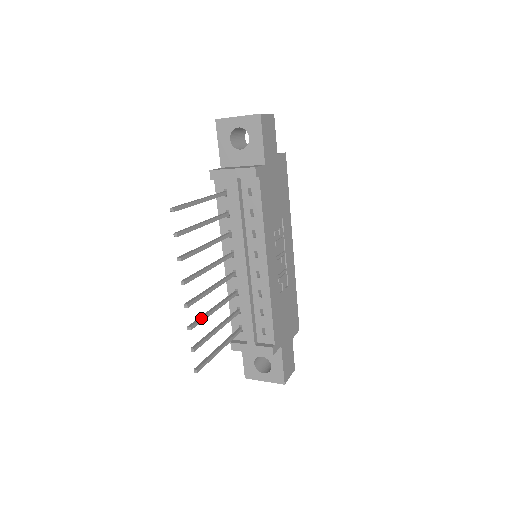
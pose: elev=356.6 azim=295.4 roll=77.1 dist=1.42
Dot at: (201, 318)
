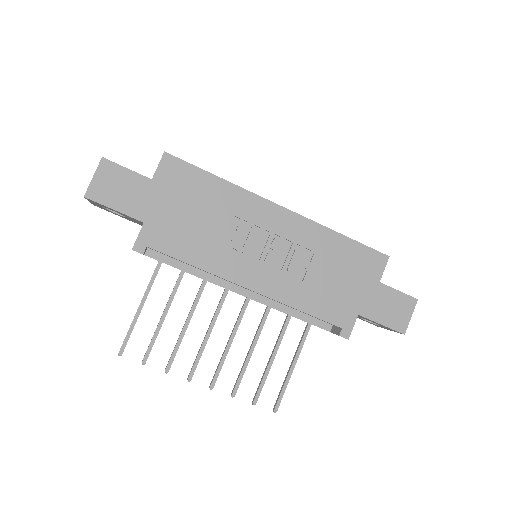
Dot at: (239, 376)
